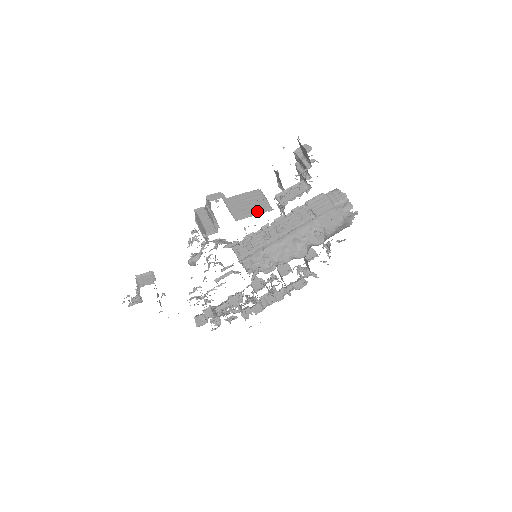
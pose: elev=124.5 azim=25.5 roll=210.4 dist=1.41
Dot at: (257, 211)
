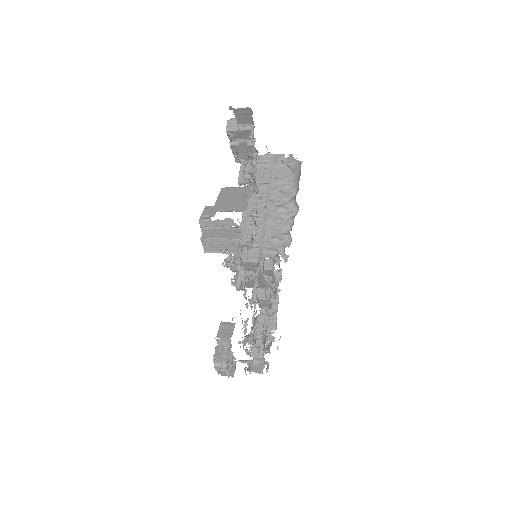
Dot at: occluded
